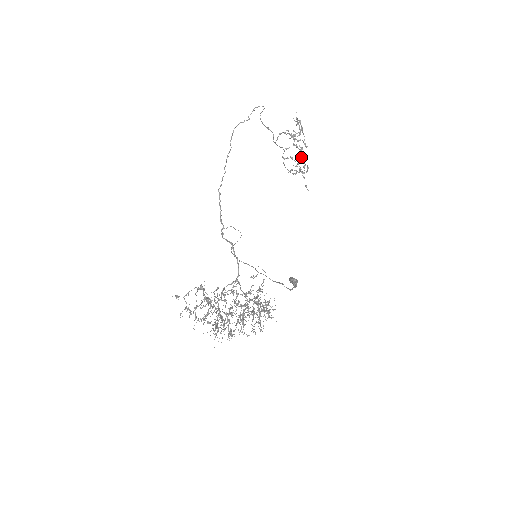
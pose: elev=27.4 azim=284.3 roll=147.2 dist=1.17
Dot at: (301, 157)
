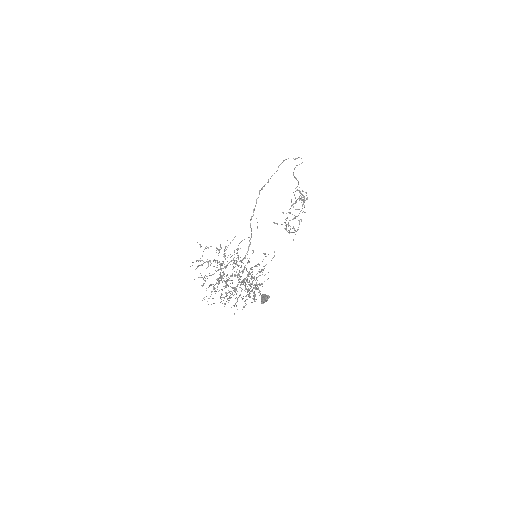
Dot at: occluded
